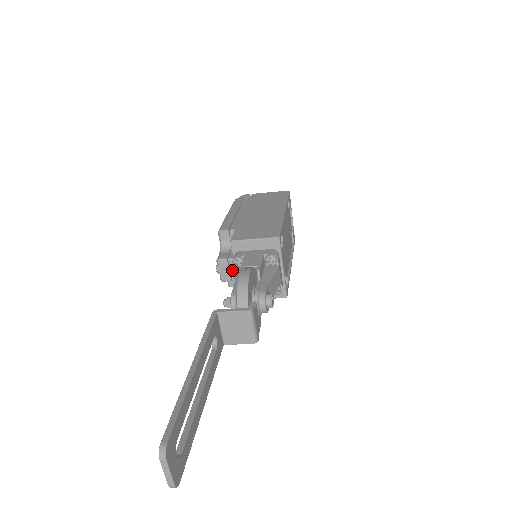
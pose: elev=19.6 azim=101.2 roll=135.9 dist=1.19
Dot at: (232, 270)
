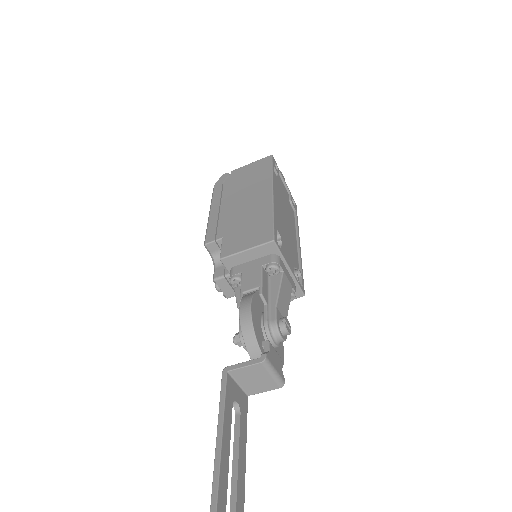
Dot at: occluded
